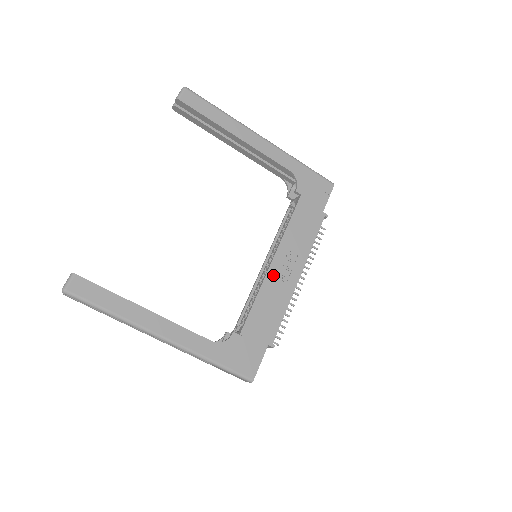
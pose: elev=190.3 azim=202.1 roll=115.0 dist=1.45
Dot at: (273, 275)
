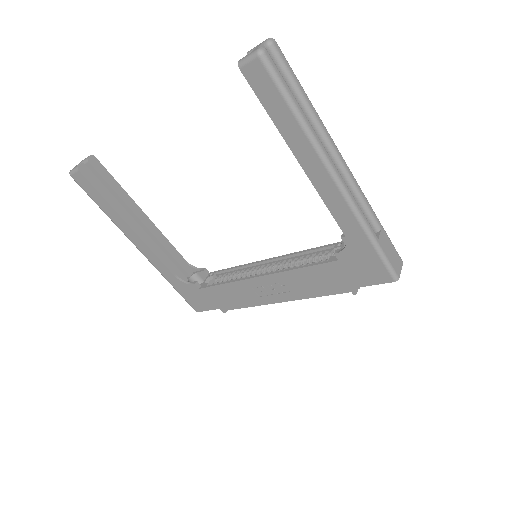
Dot at: (253, 284)
